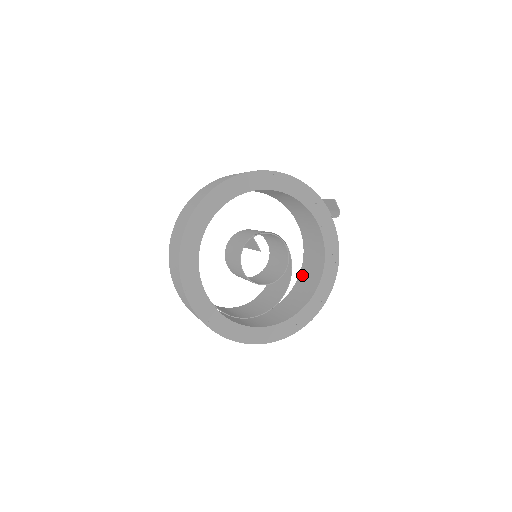
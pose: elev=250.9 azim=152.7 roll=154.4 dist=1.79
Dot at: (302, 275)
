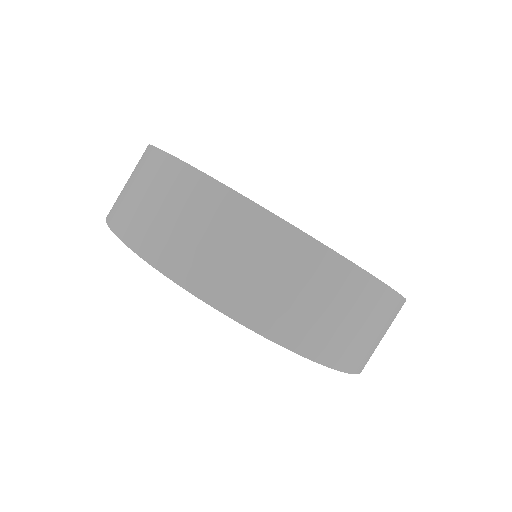
Dot at: occluded
